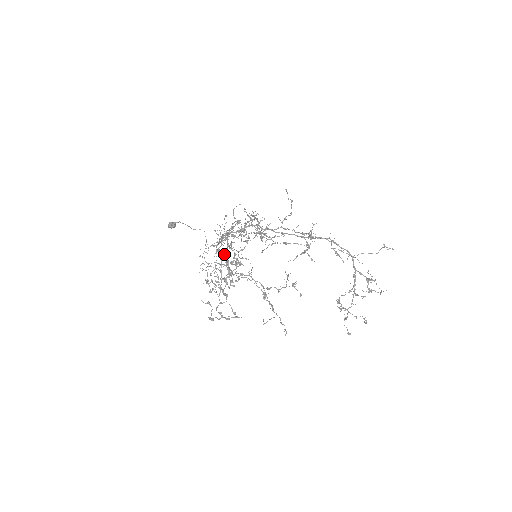
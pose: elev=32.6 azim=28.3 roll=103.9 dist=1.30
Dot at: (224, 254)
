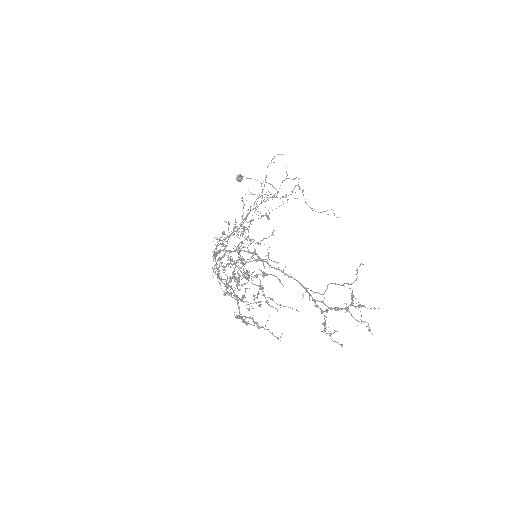
Dot at: (300, 189)
